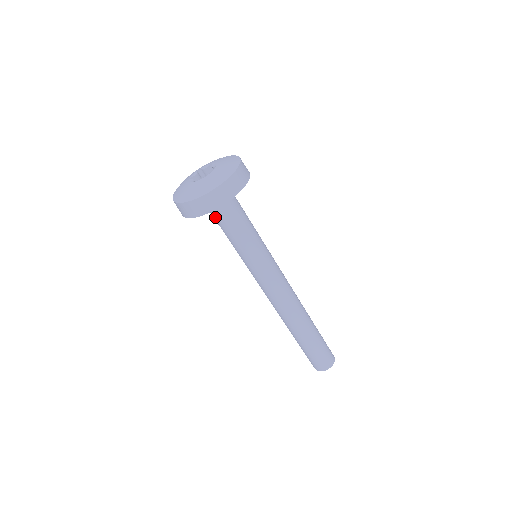
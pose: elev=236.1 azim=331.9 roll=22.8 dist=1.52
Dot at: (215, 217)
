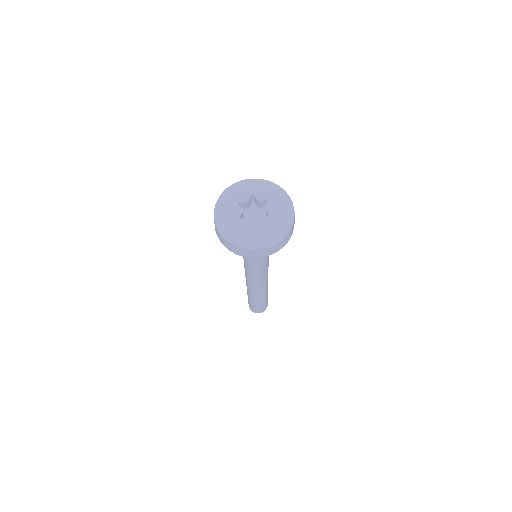
Dot at: occluded
